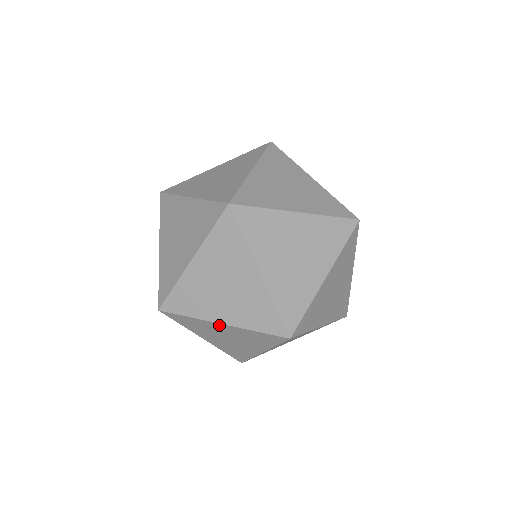
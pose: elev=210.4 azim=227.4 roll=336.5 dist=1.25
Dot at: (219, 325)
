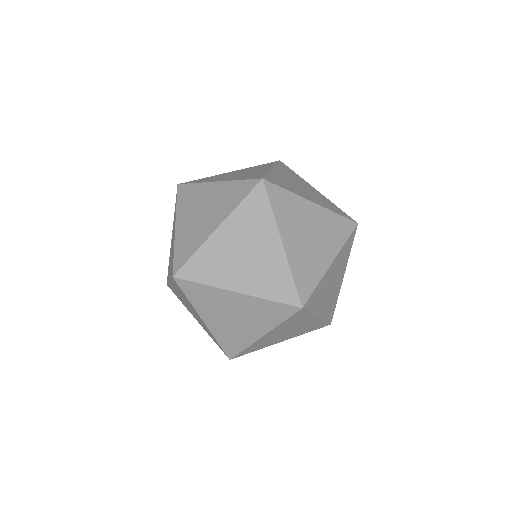
Dot at: (233, 295)
